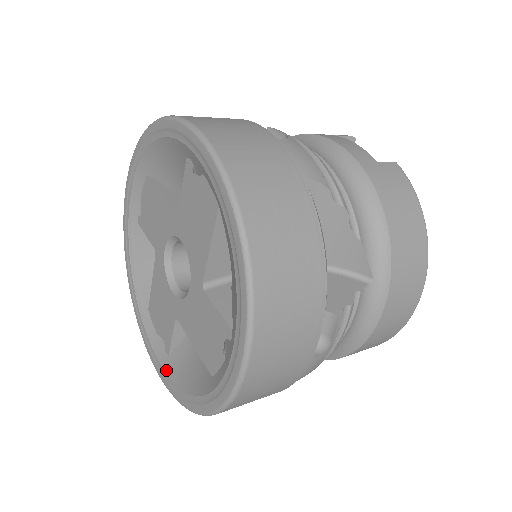
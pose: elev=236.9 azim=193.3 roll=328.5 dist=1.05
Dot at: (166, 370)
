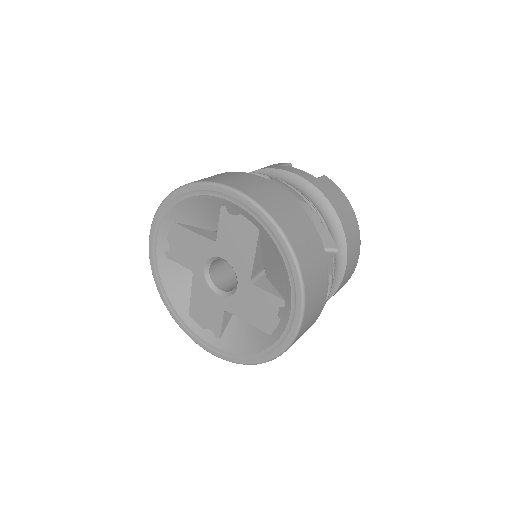
Dot at: (222, 349)
